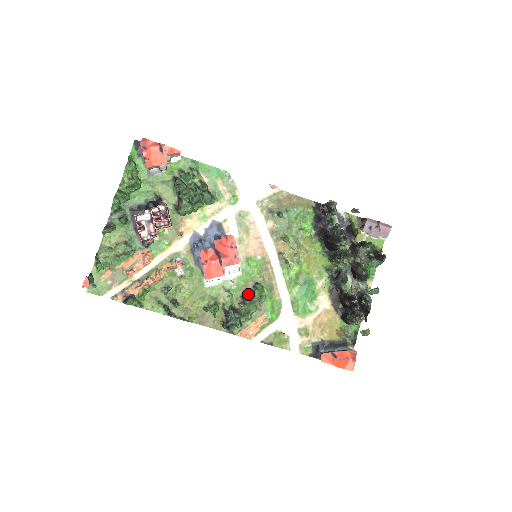
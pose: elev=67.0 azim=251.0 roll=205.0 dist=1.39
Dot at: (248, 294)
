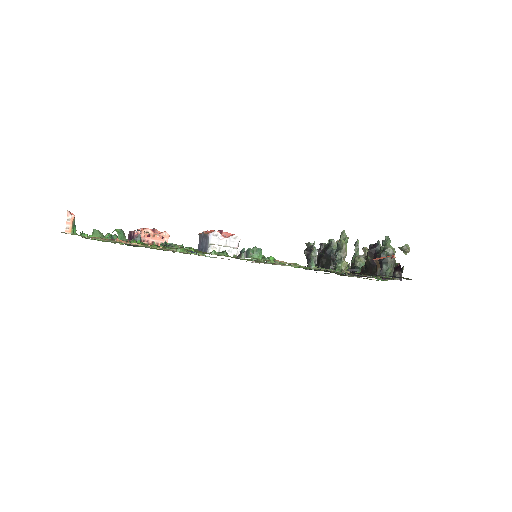
Dot at: occluded
